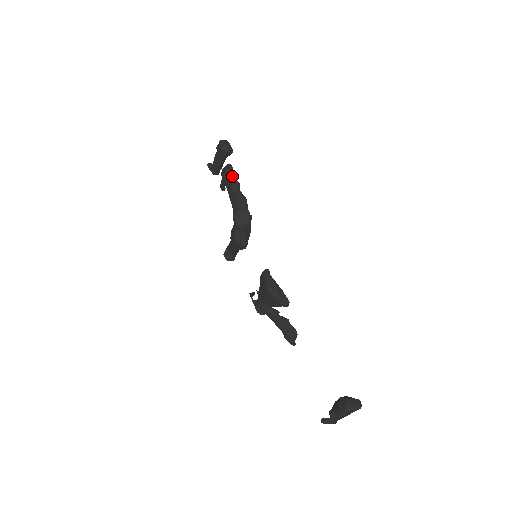
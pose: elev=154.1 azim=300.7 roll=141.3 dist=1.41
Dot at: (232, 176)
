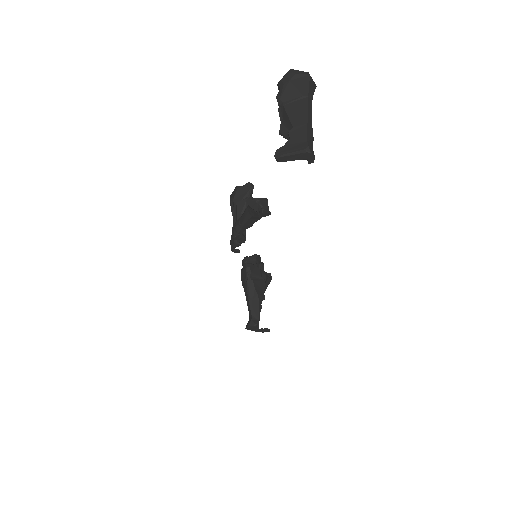
Dot at: occluded
